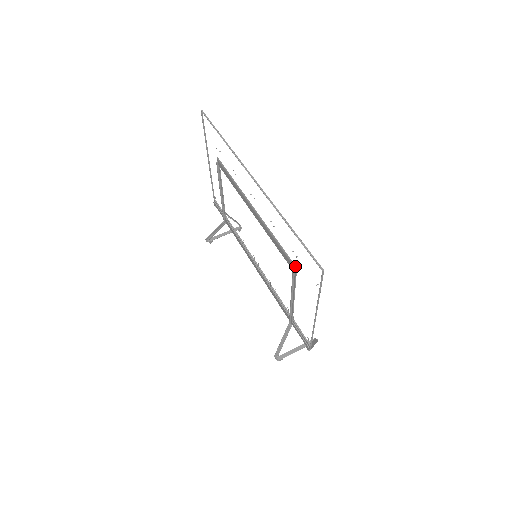
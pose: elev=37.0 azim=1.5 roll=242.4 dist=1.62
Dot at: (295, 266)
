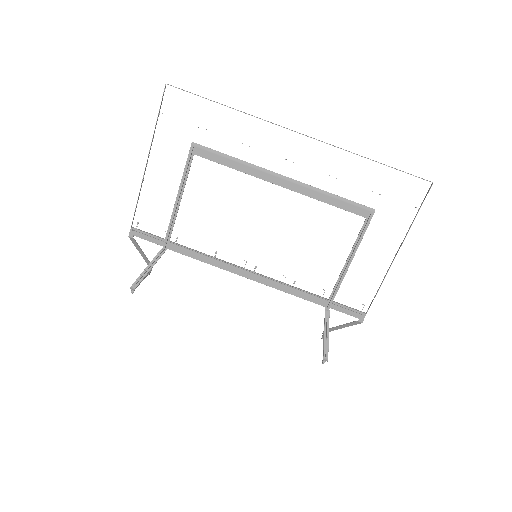
Dot at: (373, 209)
